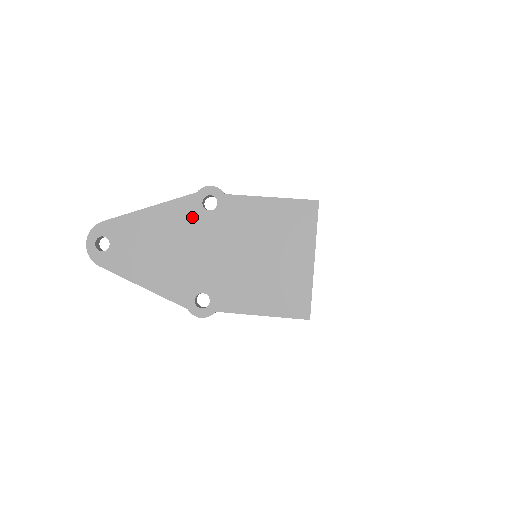
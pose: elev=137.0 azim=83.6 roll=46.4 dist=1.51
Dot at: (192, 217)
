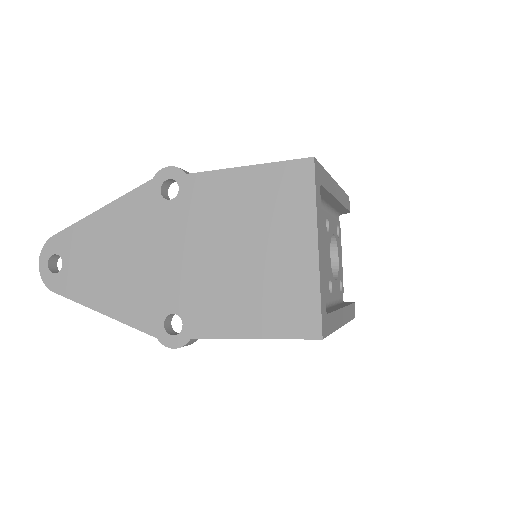
Dot at: (150, 212)
